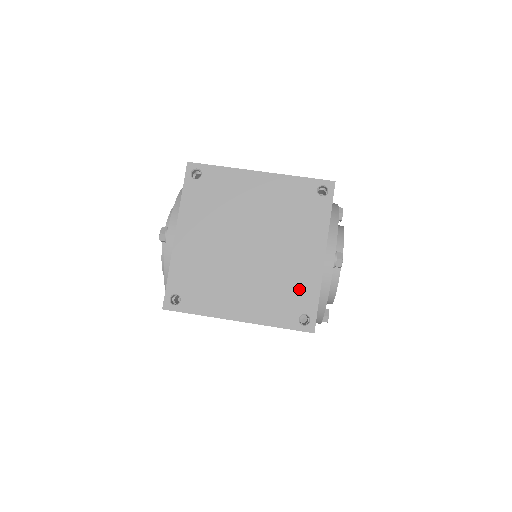
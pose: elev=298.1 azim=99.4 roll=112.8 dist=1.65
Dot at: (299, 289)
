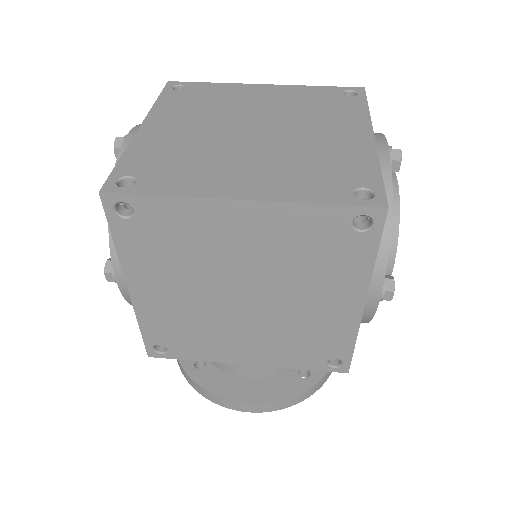
Dot at: (344, 164)
